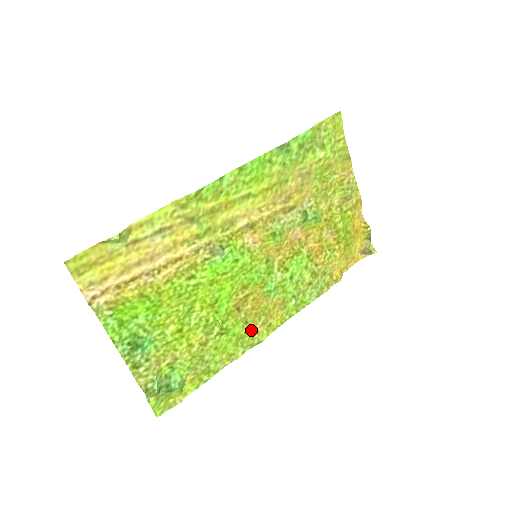
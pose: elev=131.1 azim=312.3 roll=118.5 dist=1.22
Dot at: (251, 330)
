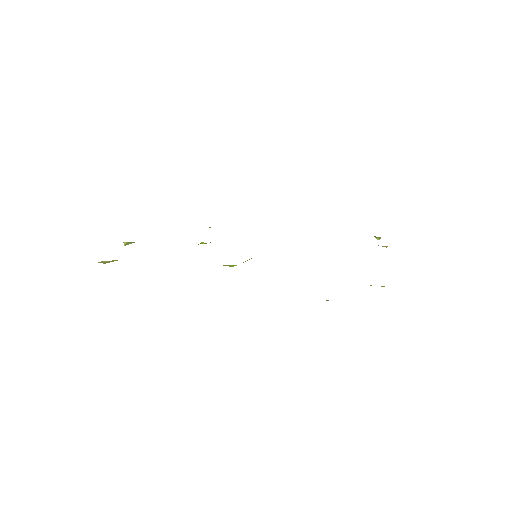
Dot at: occluded
